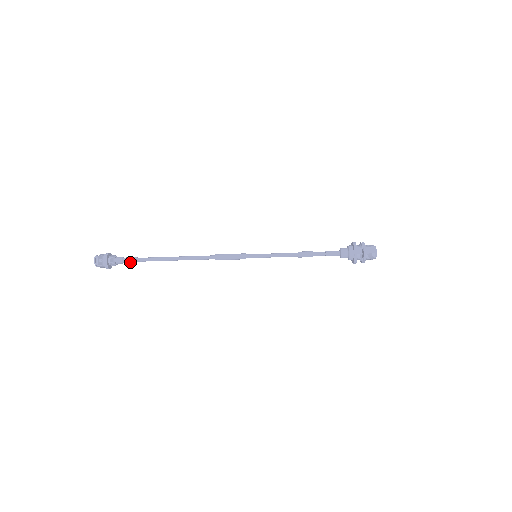
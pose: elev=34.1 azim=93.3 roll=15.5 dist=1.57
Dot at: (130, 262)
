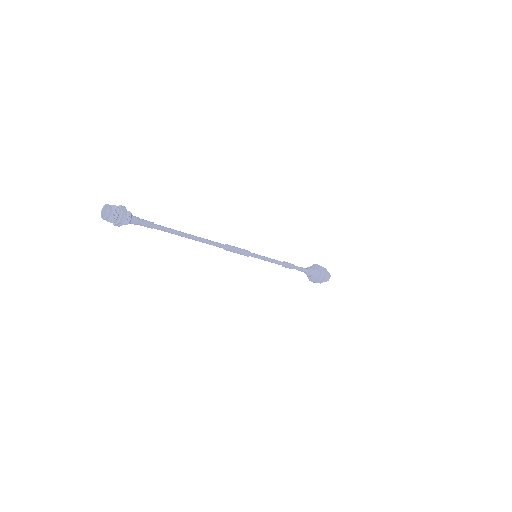
Dot at: (146, 225)
